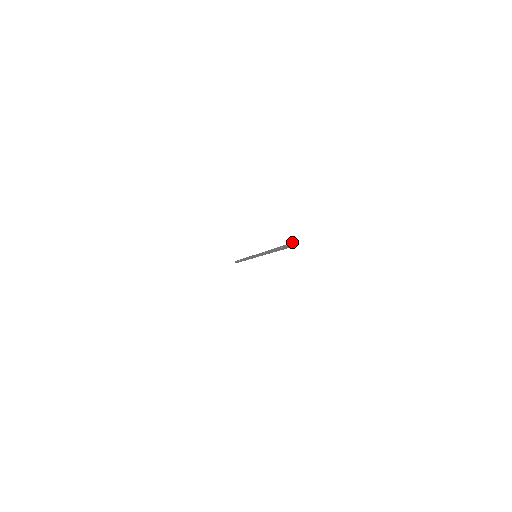
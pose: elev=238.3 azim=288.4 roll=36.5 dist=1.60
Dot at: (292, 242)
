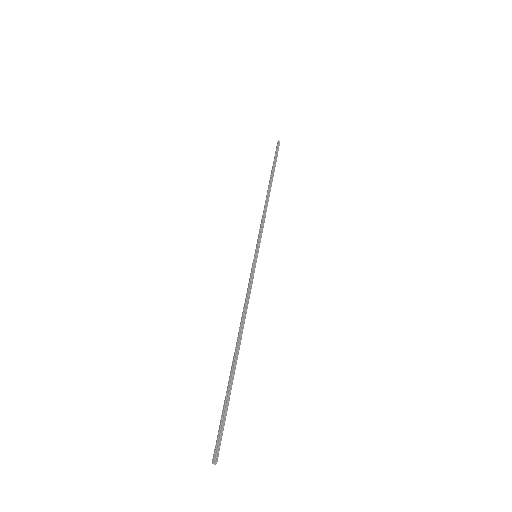
Dot at: (212, 462)
